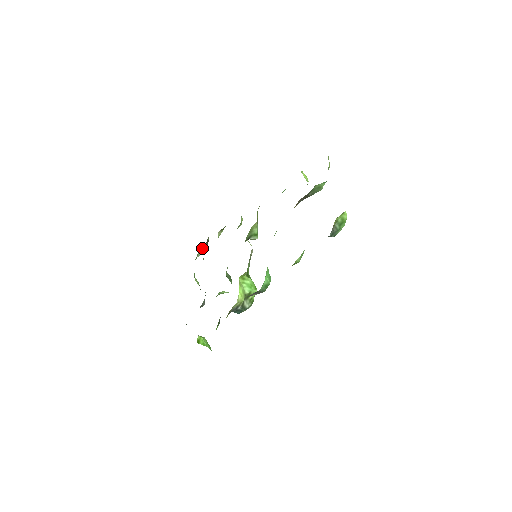
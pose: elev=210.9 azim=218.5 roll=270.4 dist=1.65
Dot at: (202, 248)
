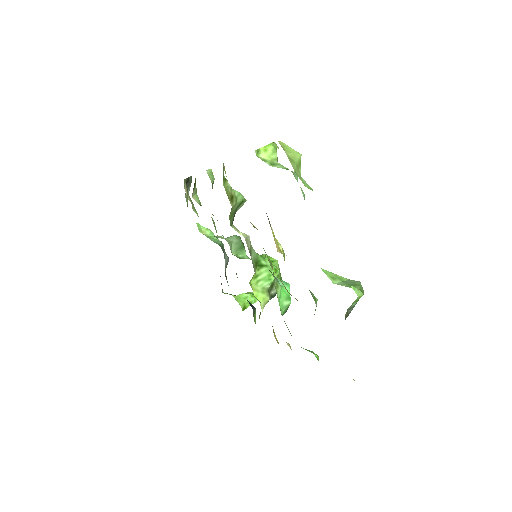
Dot at: occluded
